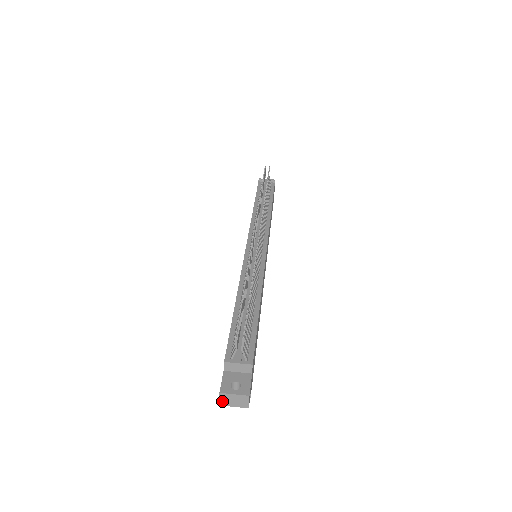
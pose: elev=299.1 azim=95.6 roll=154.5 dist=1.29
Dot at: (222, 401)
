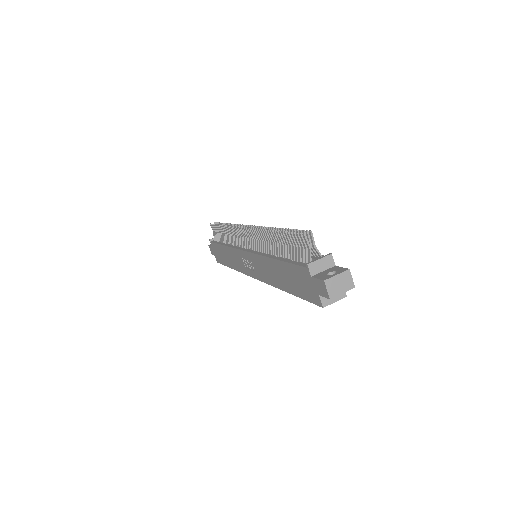
Dot at: (330, 292)
